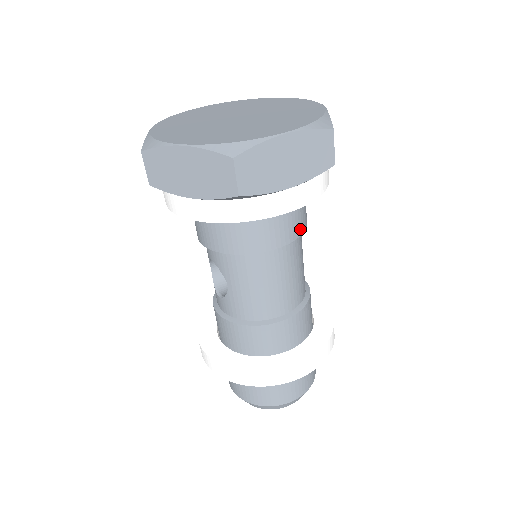
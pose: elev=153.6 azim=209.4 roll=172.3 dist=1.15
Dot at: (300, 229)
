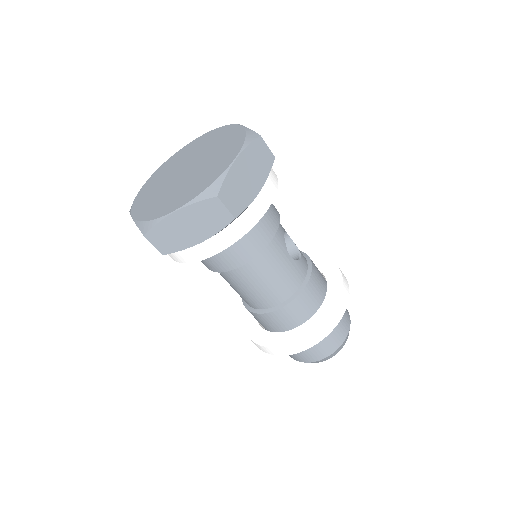
Dot at: (255, 251)
